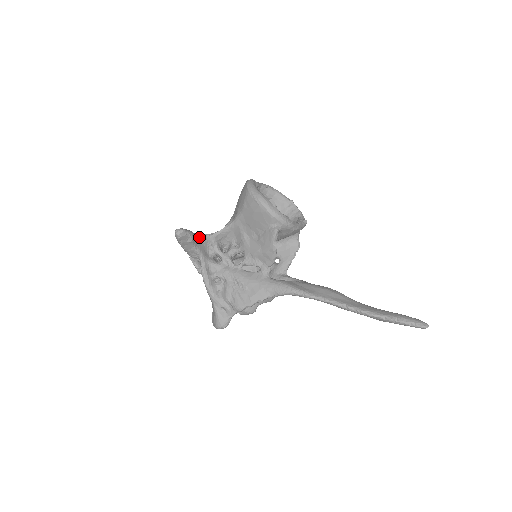
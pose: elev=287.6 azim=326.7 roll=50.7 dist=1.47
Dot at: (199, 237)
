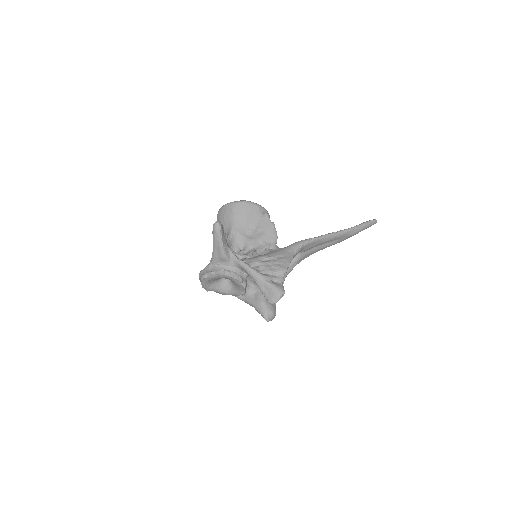
Dot at: occluded
